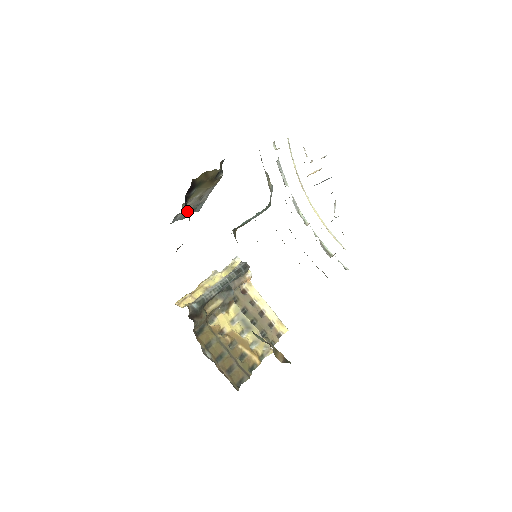
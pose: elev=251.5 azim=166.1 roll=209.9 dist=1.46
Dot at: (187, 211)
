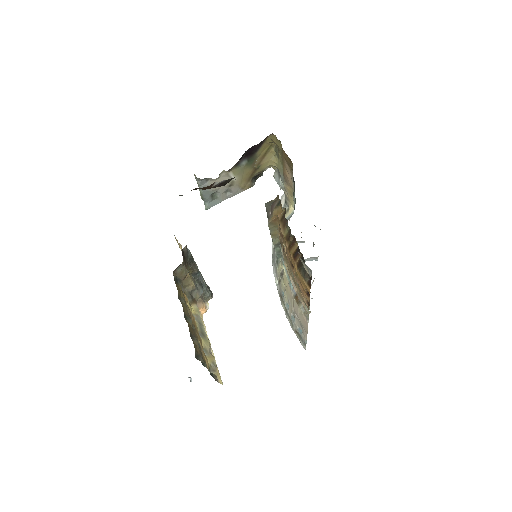
Dot at: occluded
